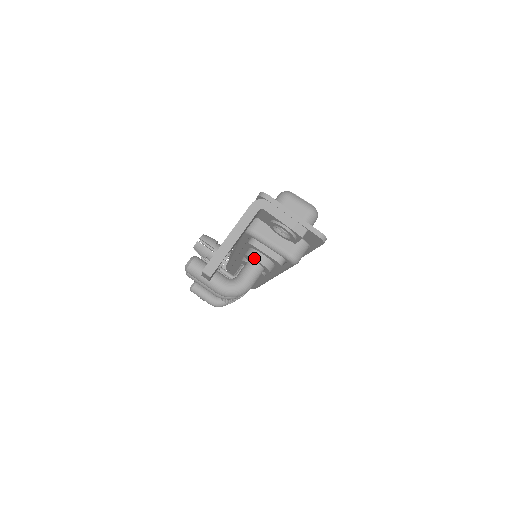
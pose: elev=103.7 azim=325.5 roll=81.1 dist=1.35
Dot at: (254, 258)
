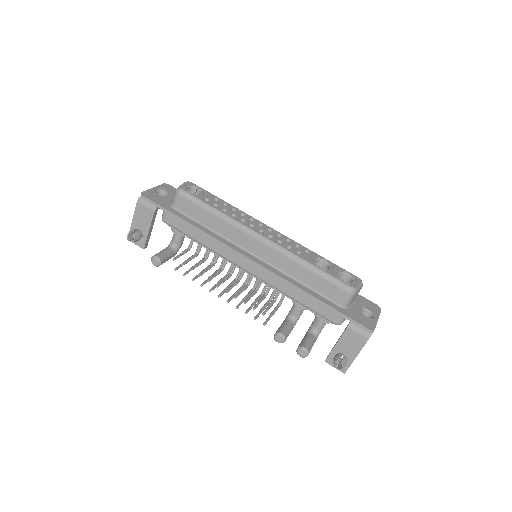
Dot at: occluded
